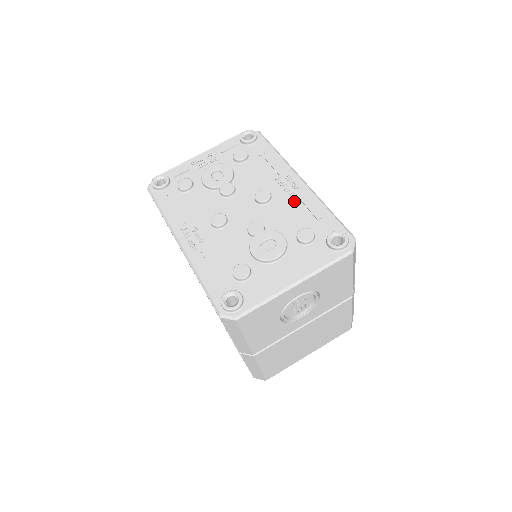
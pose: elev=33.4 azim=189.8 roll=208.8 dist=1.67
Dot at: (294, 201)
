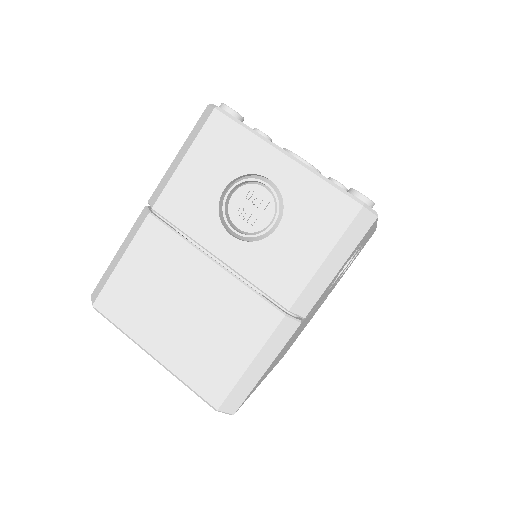
Dot at: occluded
